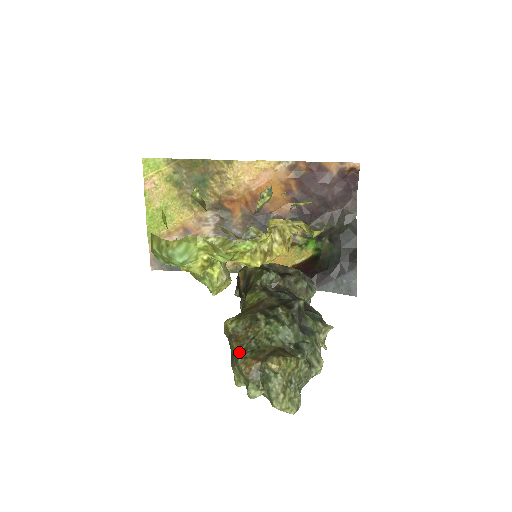
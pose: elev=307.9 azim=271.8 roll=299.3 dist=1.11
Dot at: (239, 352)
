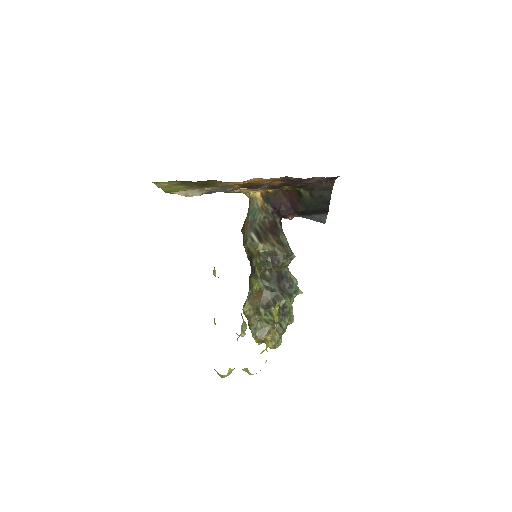
Dot at: (252, 330)
